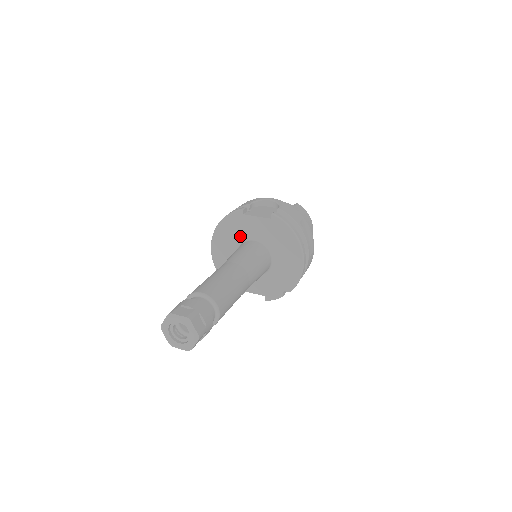
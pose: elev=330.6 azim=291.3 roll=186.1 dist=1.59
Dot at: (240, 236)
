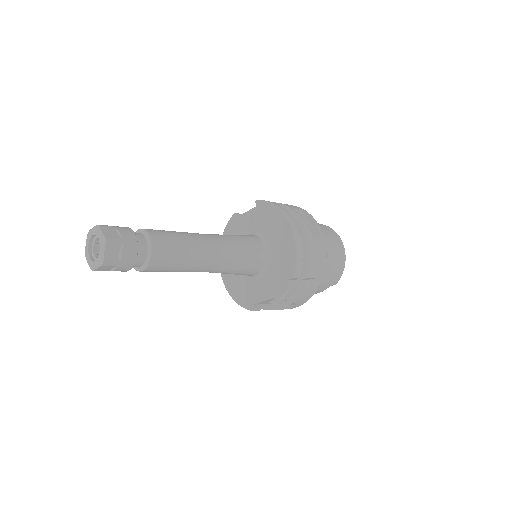
Dot at: occluded
